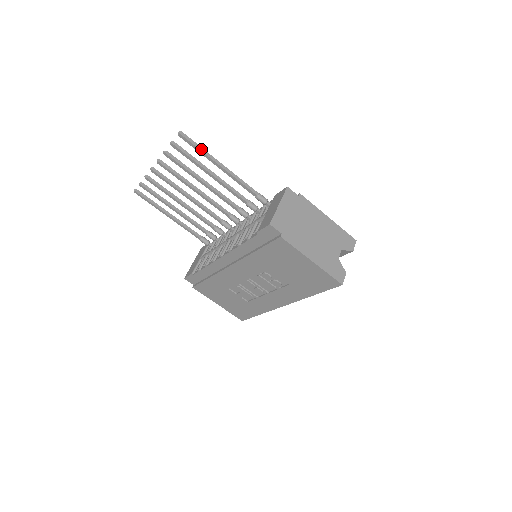
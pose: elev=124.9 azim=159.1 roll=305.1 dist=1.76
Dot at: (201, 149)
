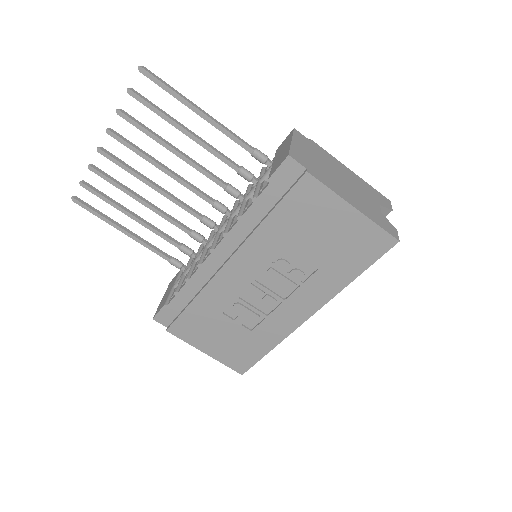
Dot at: (172, 88)
